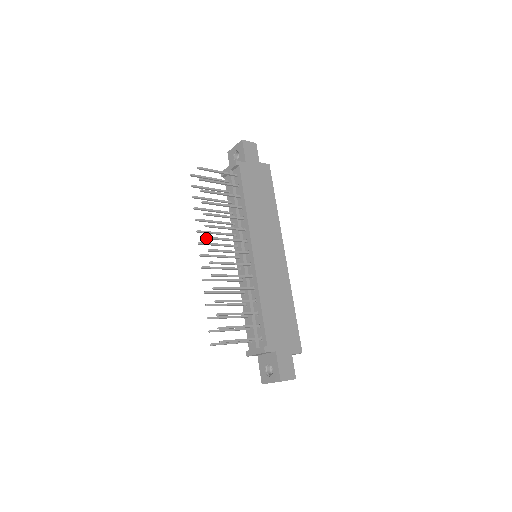
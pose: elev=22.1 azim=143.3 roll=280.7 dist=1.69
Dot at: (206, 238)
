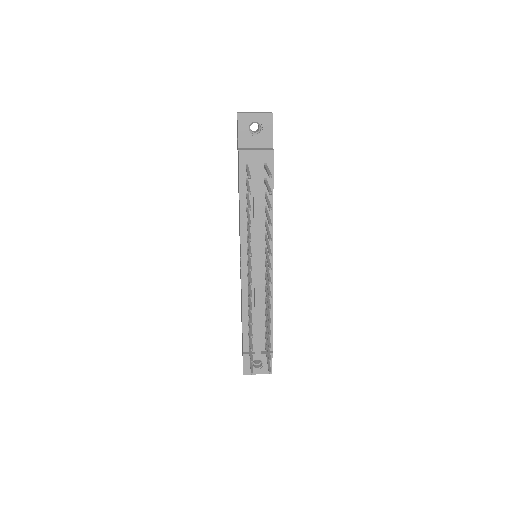
Dot at: occluded
